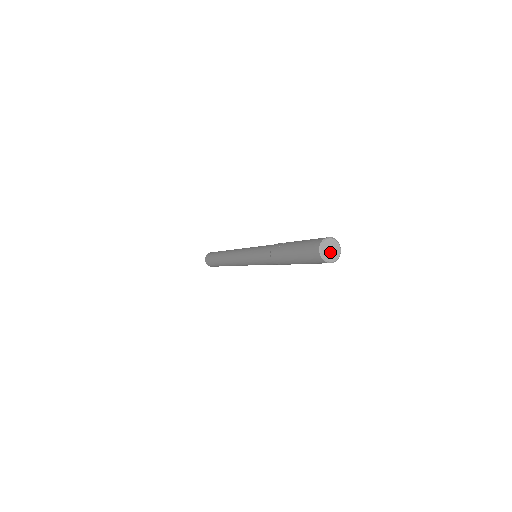
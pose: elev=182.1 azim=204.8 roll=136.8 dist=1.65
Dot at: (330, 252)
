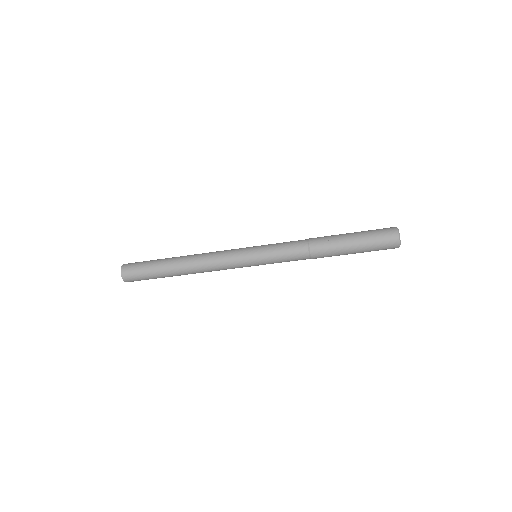
Dot at: occluded
